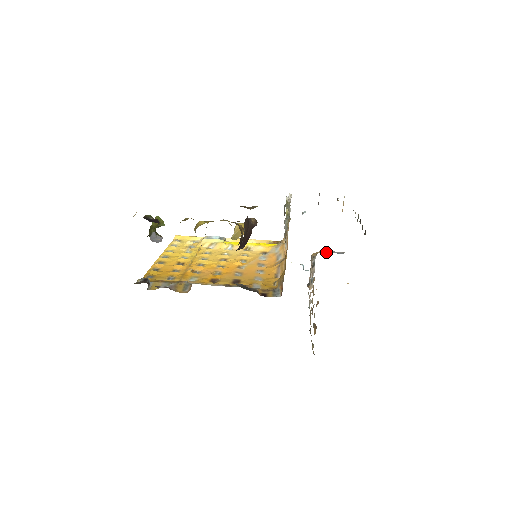
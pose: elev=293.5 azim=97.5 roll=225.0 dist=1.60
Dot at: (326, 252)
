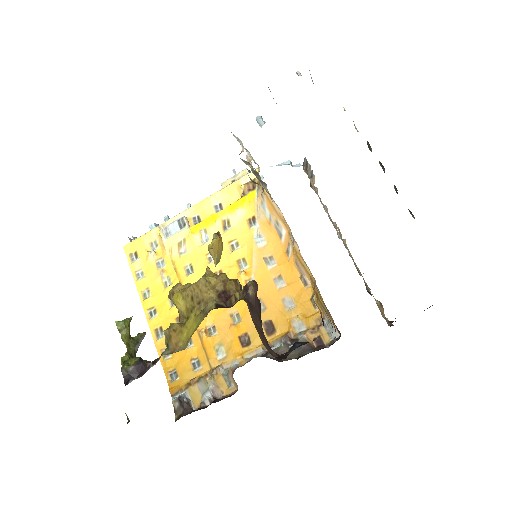
Dot at: occluded
